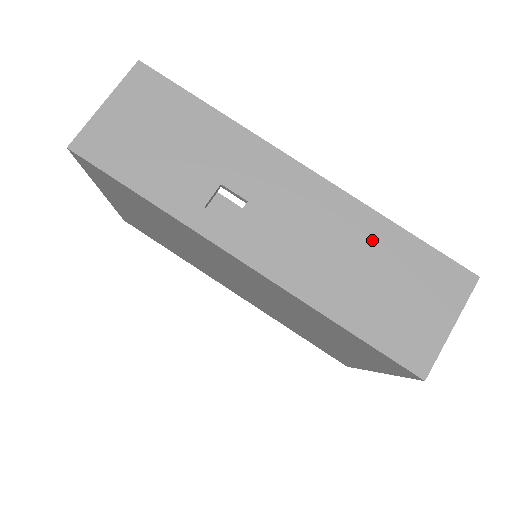
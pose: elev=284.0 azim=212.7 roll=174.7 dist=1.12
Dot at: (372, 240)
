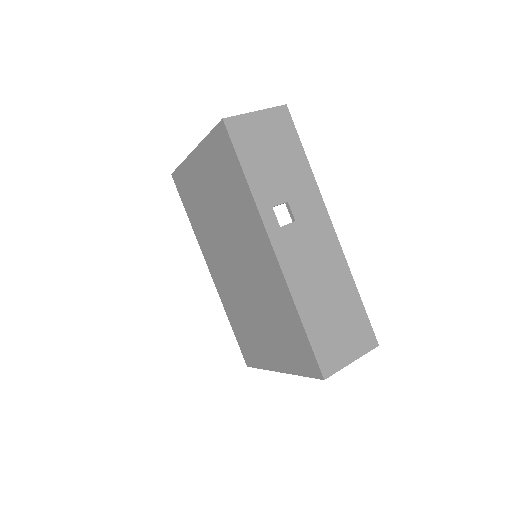
Dot at: (342, 288)
